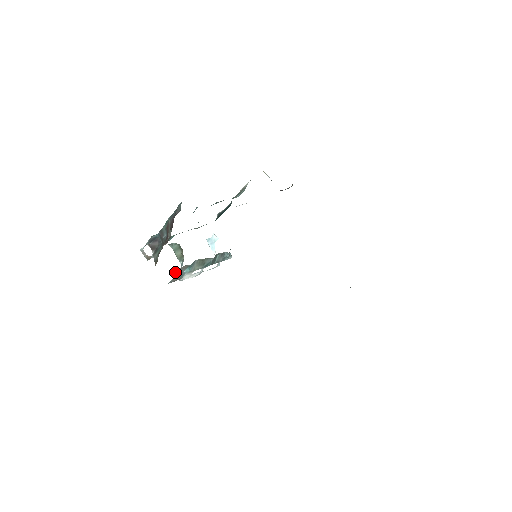
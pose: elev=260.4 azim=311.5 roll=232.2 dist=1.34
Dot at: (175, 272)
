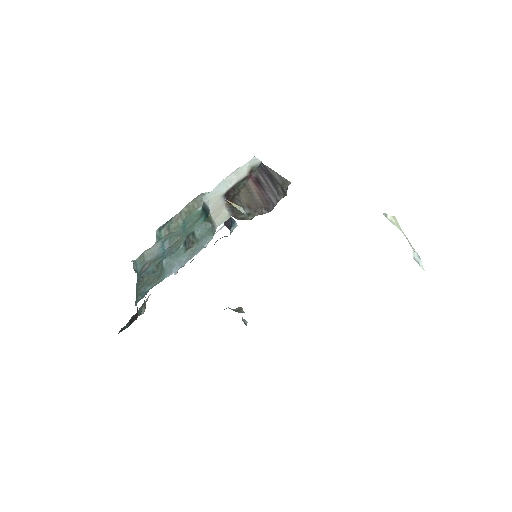
Dot at: occluded
